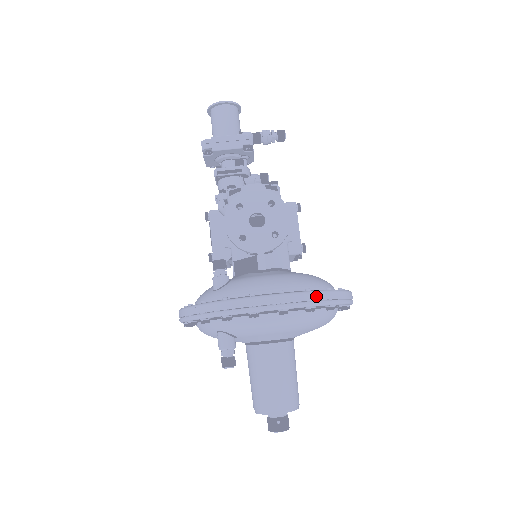
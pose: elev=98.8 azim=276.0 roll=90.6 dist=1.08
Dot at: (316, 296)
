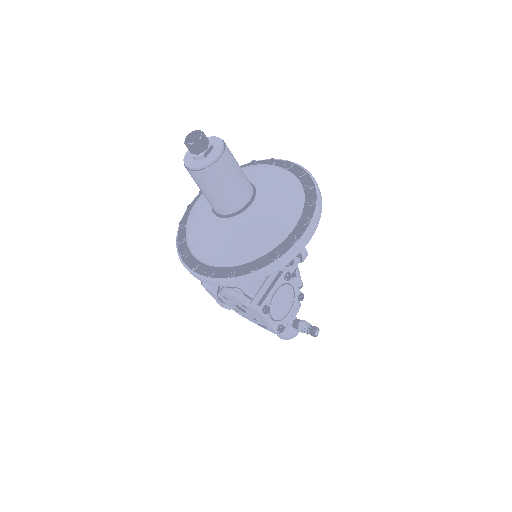
Dot at: occluded
